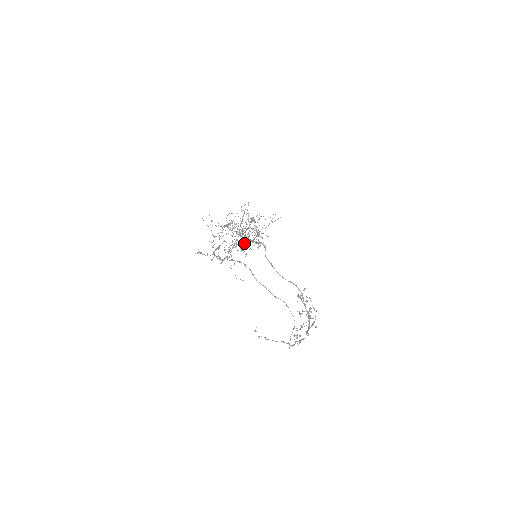
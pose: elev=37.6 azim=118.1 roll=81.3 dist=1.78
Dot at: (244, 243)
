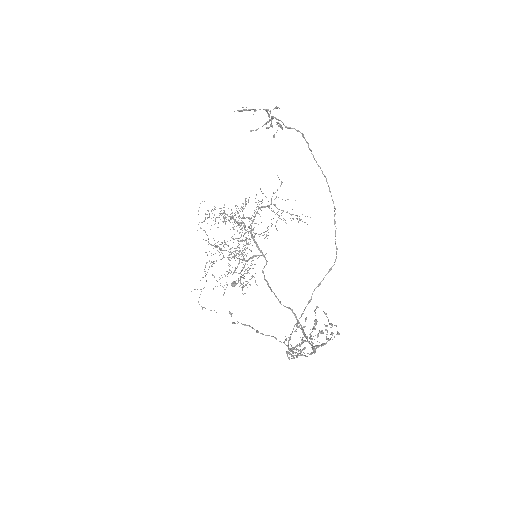
Dot at: occluded
